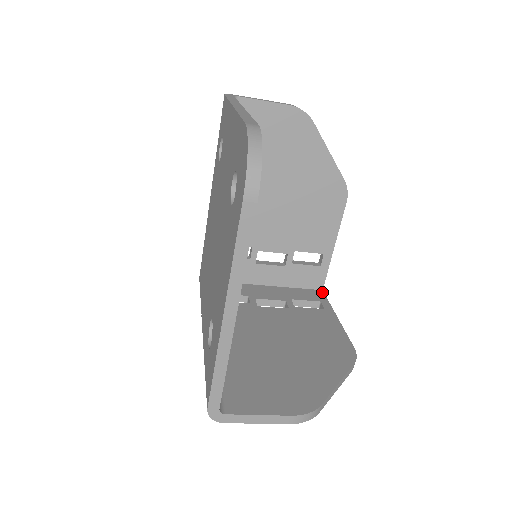
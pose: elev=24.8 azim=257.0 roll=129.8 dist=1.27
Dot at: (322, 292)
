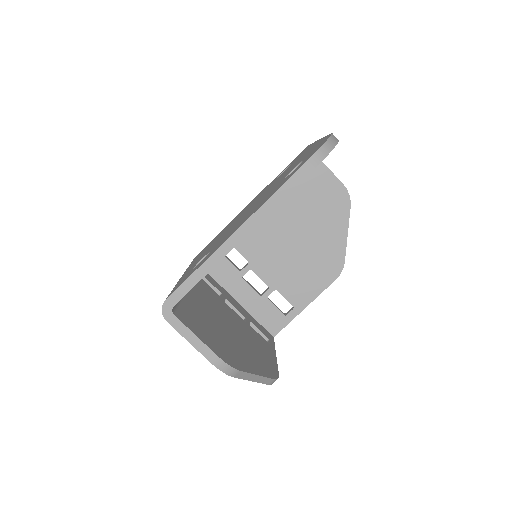
Dot at: (273, 337)
